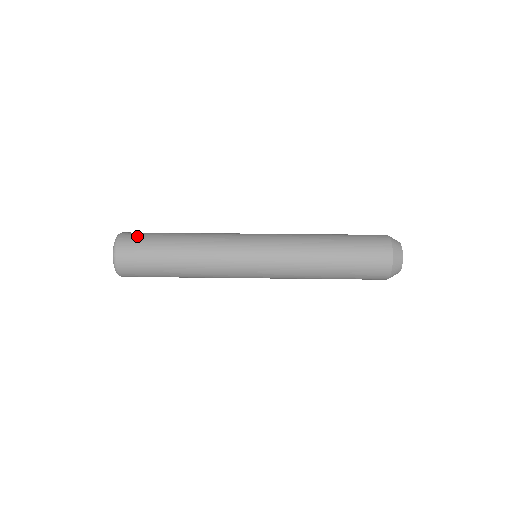
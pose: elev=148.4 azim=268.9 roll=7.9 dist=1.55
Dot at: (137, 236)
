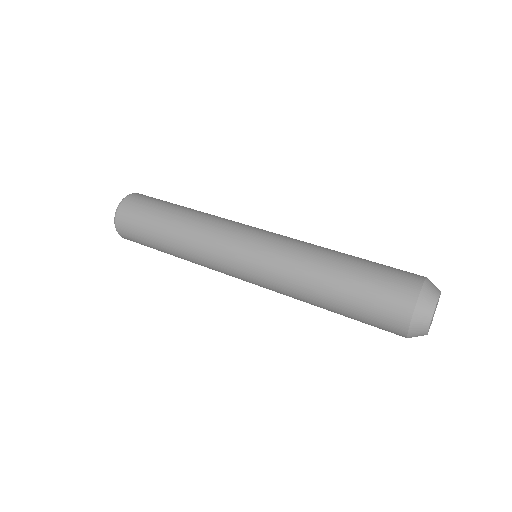
Dot at: (133, 213)
